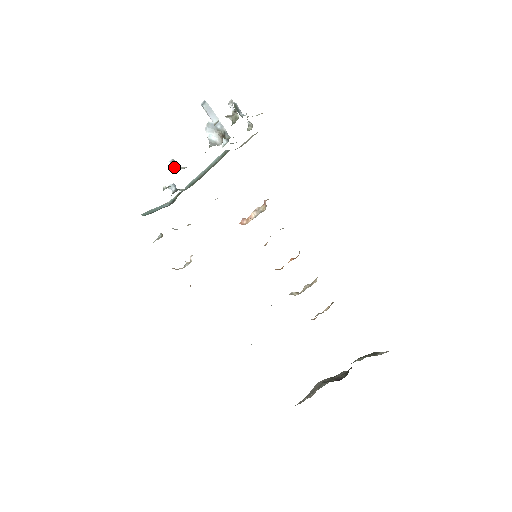
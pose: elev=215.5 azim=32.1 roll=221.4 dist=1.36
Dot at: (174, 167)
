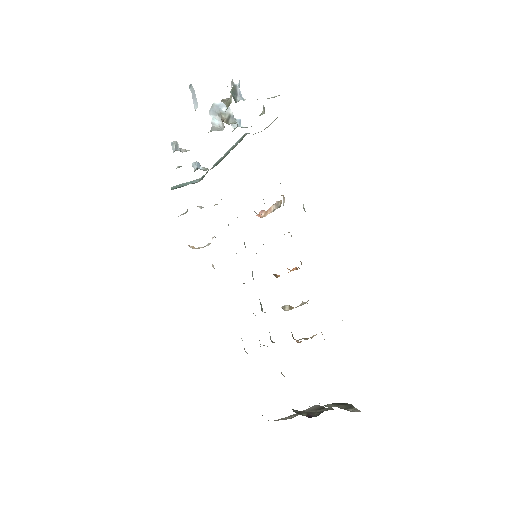
Dot at: (173, 150)
